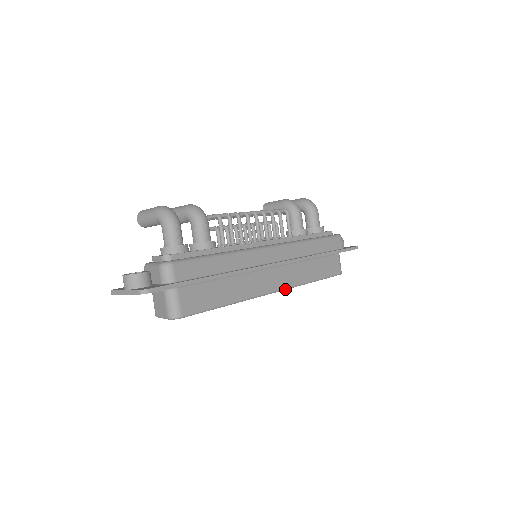
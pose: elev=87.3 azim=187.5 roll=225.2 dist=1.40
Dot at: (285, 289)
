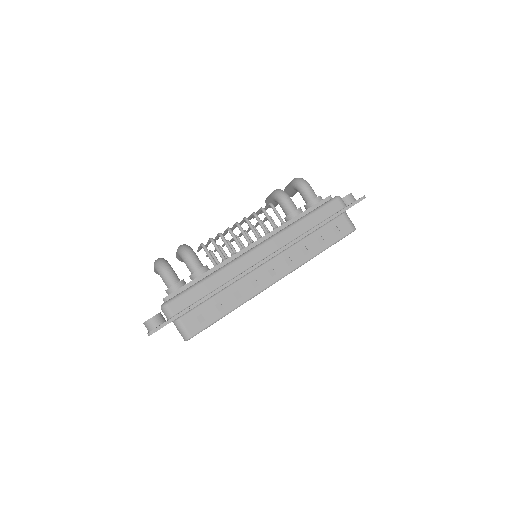
Dot at: occluded
